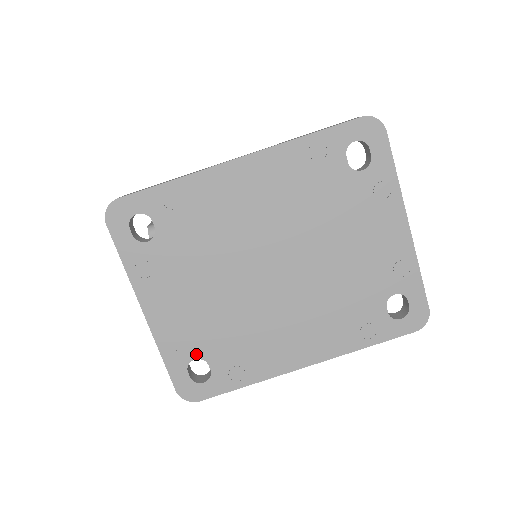
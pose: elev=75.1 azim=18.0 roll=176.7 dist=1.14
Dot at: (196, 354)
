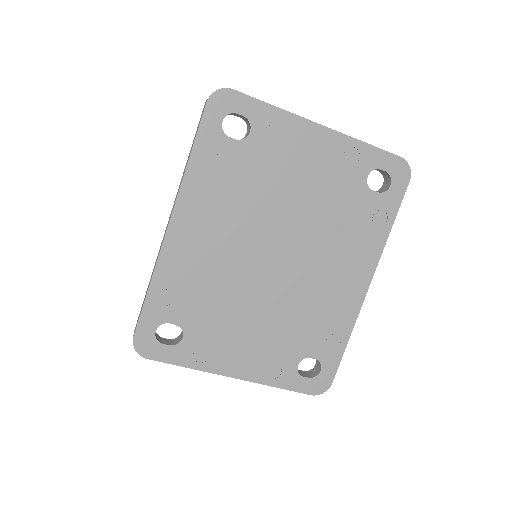
Dot at: (295, 361)
